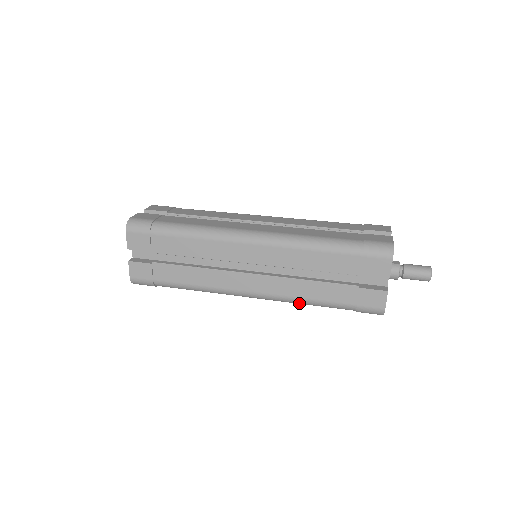
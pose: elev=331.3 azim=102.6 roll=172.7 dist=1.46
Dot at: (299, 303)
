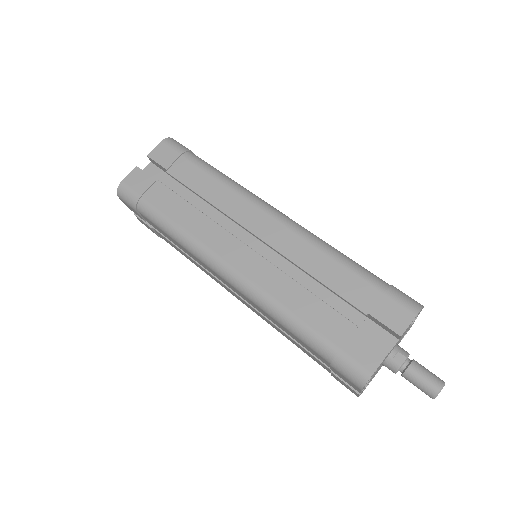
Dot at: occluded
